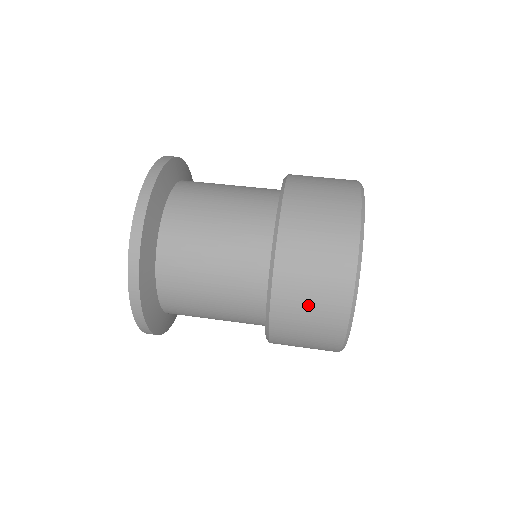
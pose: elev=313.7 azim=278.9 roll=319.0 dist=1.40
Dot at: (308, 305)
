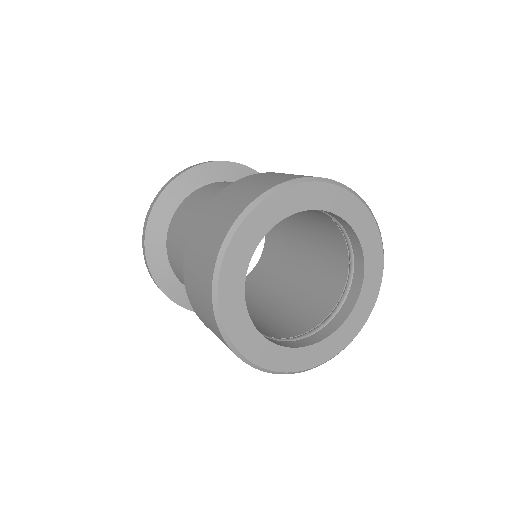
Dot at: (218, 212)
